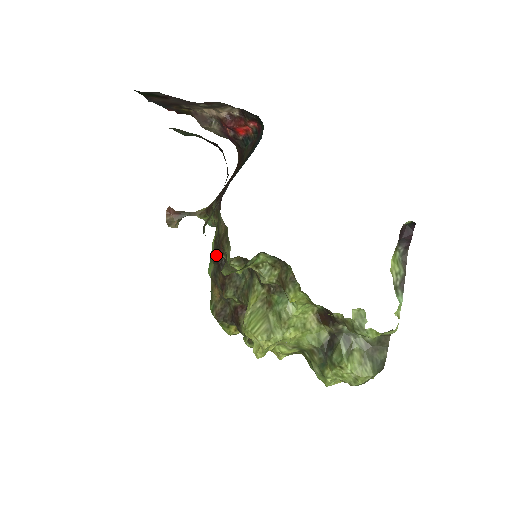
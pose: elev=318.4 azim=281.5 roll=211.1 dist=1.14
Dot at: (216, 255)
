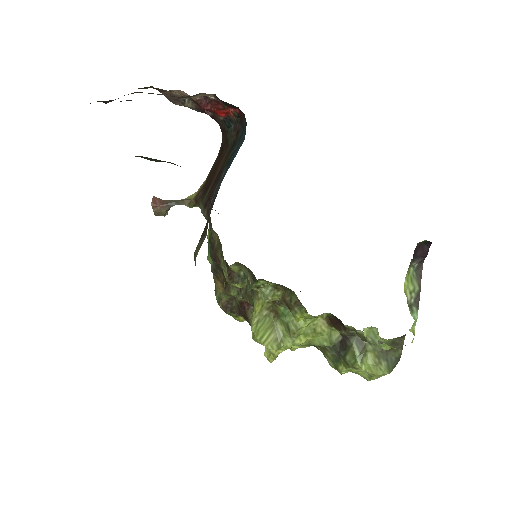
Dot at: (213, 254)
